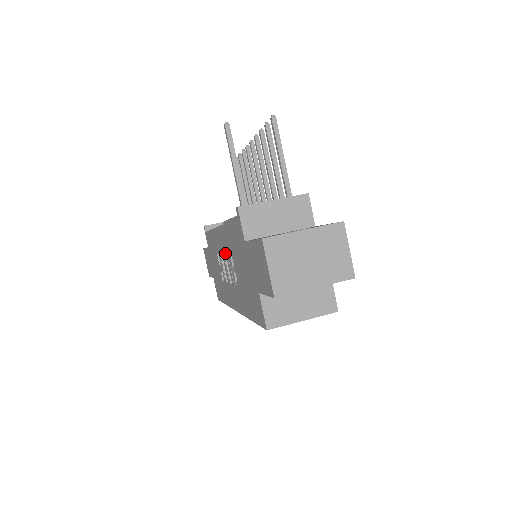
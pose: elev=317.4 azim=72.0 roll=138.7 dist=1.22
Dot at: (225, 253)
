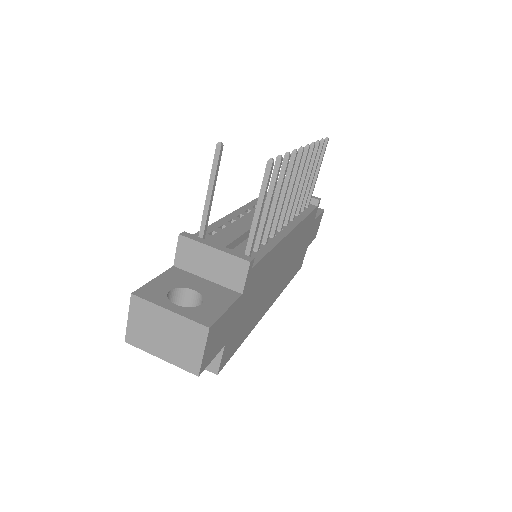
Dot at: occluded
